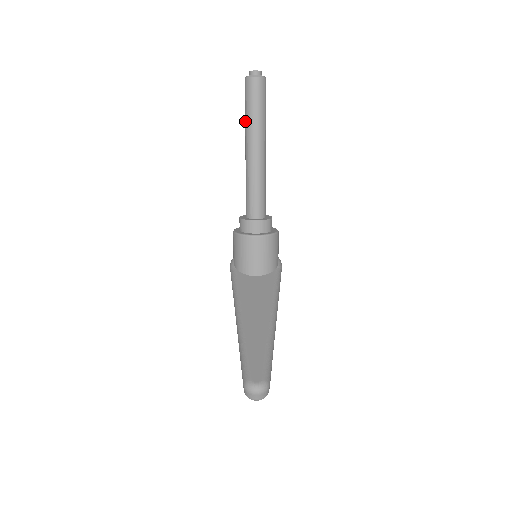
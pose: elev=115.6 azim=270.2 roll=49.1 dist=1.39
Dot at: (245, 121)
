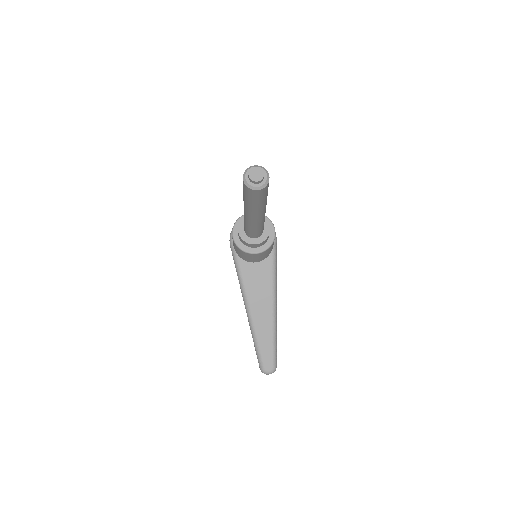
Dot at: (244, 201)
